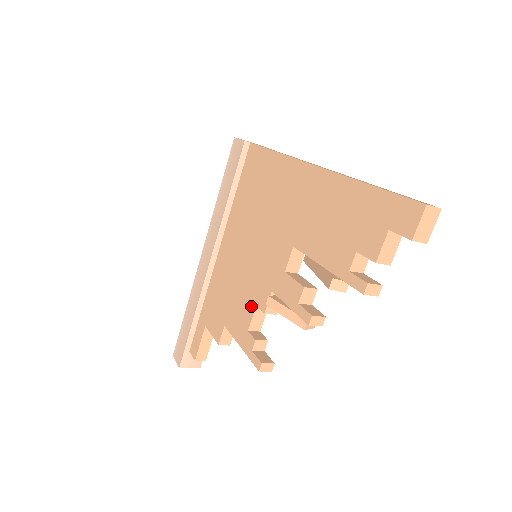
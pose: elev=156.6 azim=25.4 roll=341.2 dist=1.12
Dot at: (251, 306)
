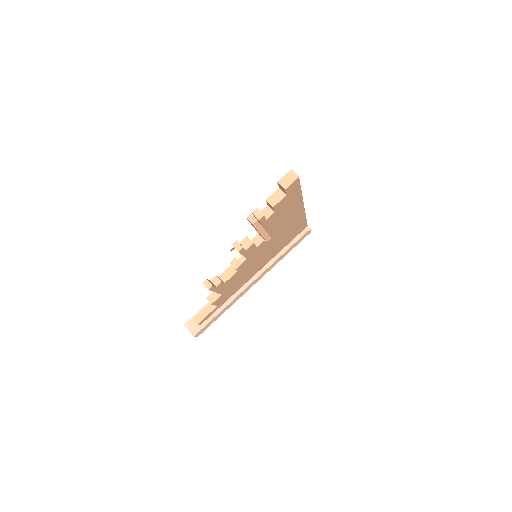
Dot at: occluded
